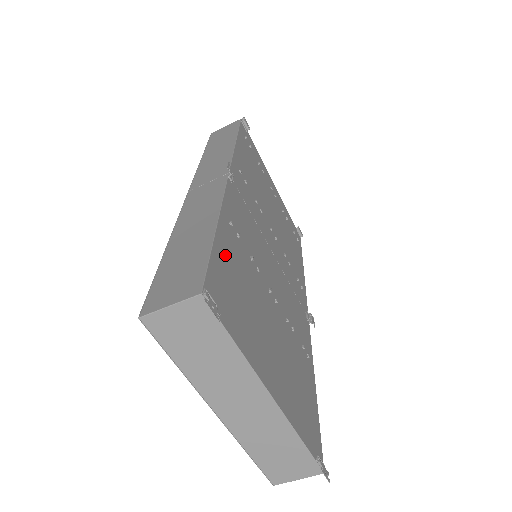
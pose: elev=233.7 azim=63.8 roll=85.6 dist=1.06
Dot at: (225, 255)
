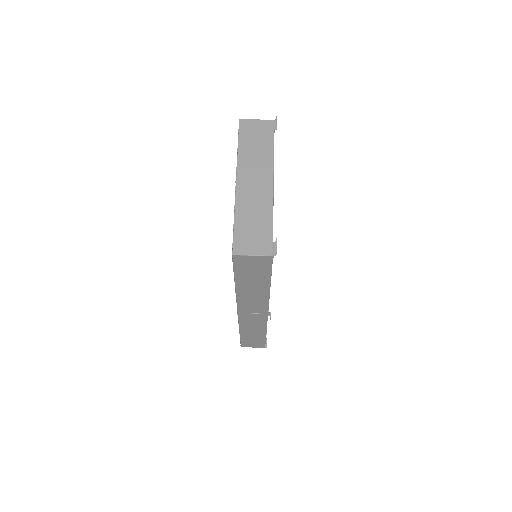
Dot at: occluded
